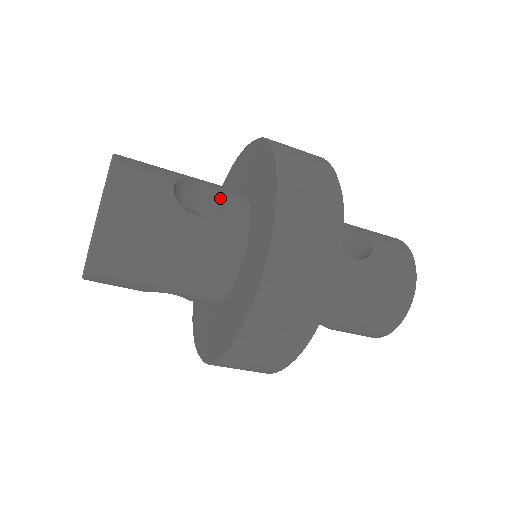
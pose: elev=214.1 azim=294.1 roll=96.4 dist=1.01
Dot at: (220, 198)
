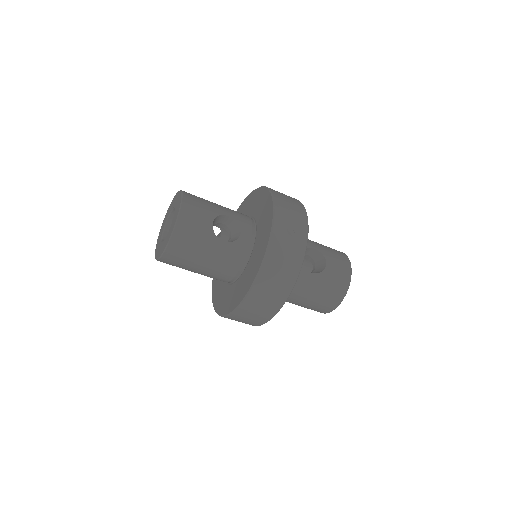
Dot at: (239, 228)
